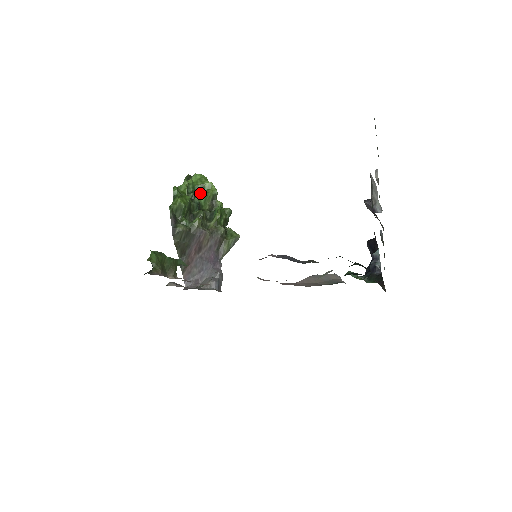
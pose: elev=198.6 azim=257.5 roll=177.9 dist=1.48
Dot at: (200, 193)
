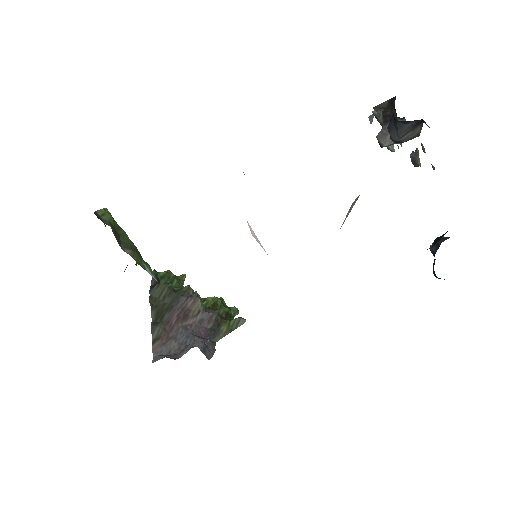
Dot at: occluded
